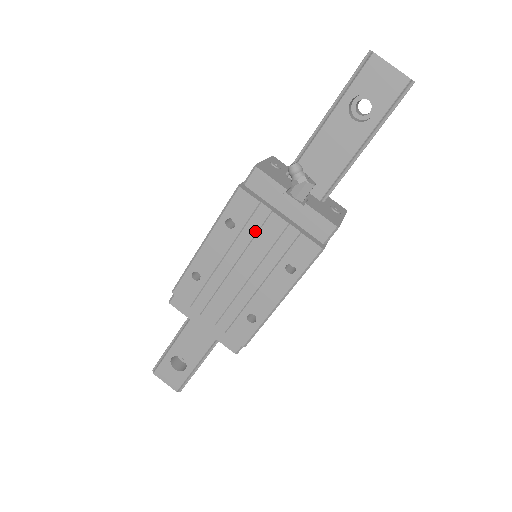
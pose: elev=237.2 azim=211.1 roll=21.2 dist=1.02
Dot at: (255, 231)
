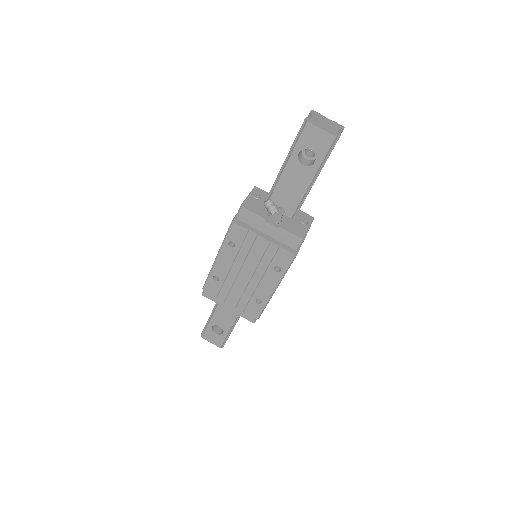
Dot at: (249, 248)
